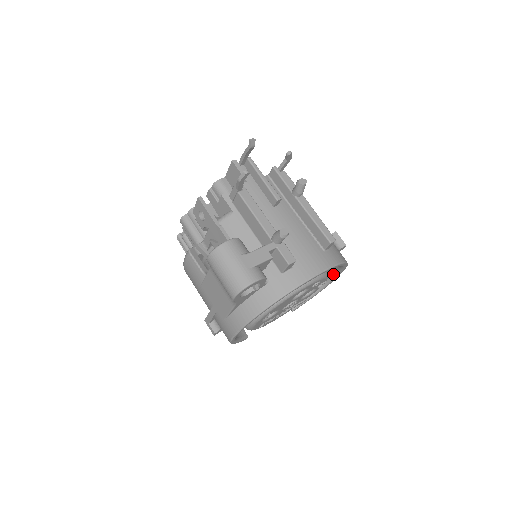
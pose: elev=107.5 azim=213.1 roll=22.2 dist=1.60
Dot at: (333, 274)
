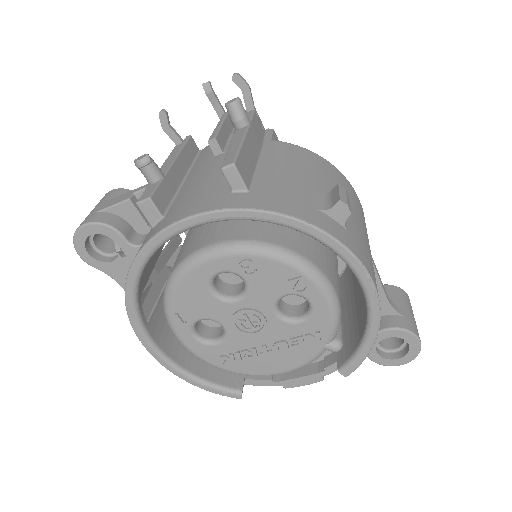
Dot at: (356, 277)
